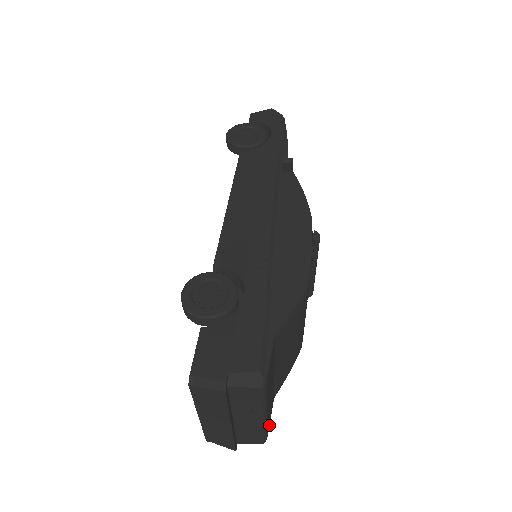
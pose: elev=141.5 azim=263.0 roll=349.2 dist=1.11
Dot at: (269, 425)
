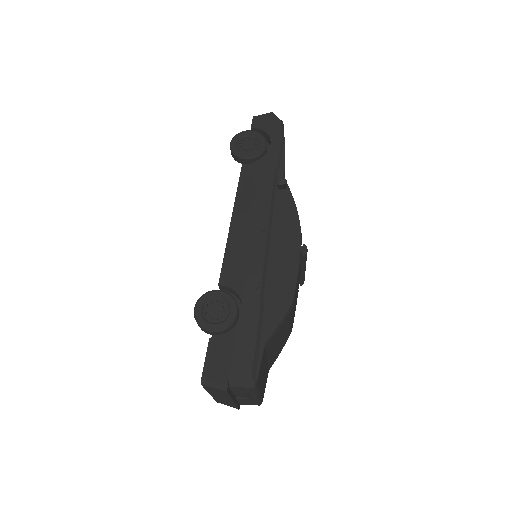
Dot at: (264, 391)
